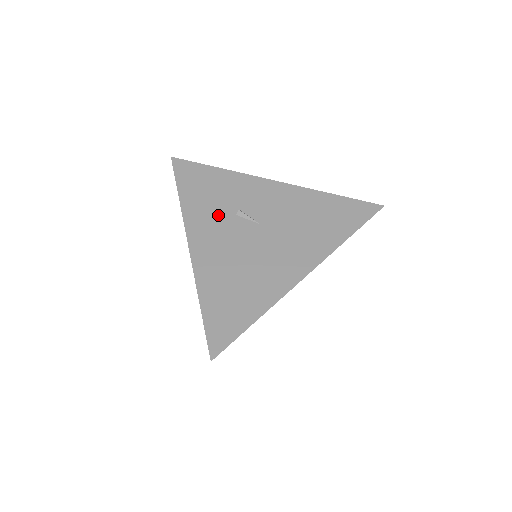
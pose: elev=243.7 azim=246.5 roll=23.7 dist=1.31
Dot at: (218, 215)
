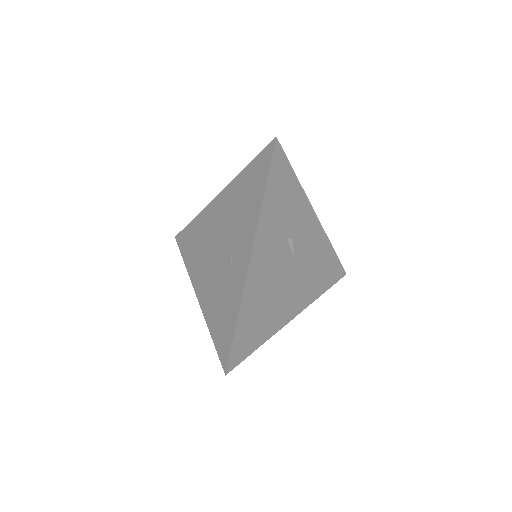
Dot at: (278, 233)
